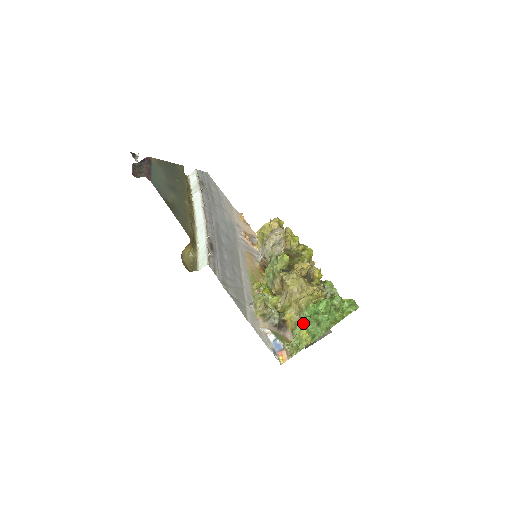
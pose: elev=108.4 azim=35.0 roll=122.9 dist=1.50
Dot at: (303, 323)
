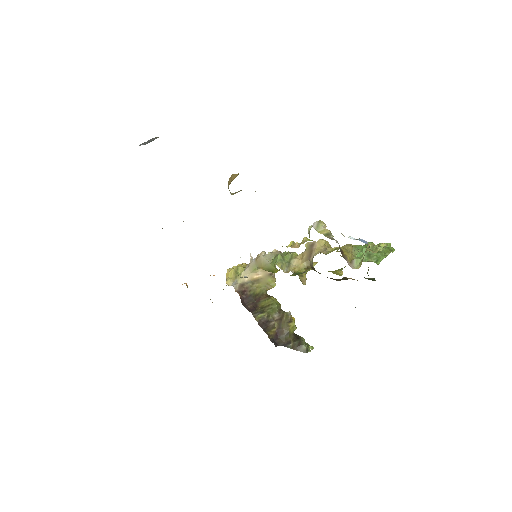
Dot at: (361, 252)
